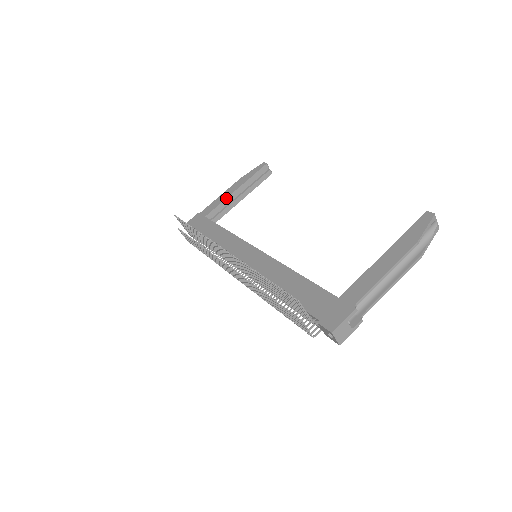
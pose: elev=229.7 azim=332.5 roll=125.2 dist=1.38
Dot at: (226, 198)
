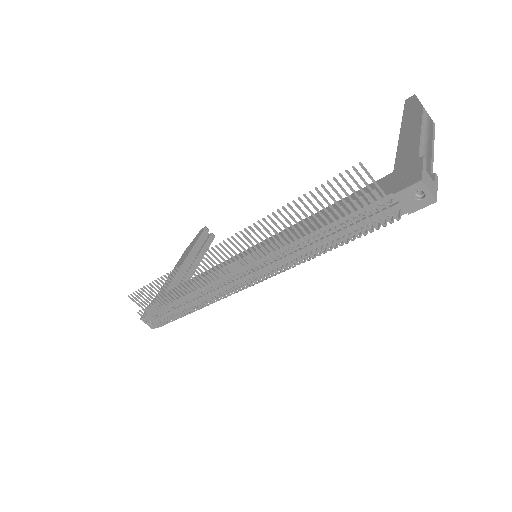
Dot at: (179, 268)
